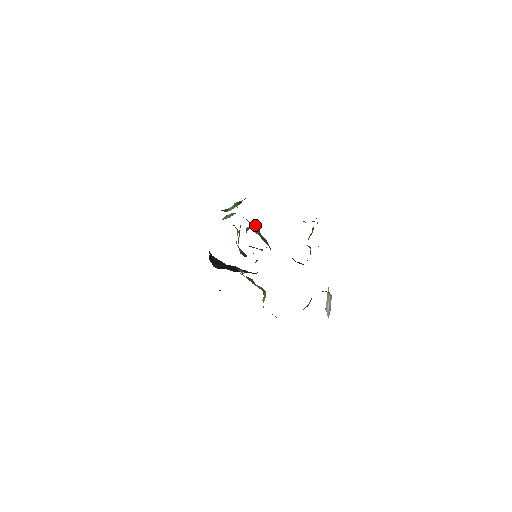
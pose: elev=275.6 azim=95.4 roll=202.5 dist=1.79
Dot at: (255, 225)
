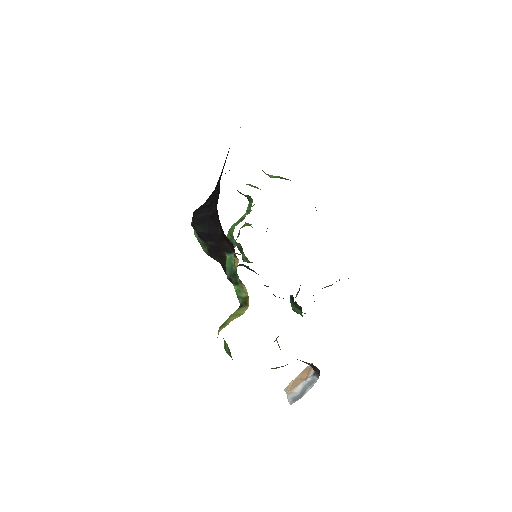
Dot at: occluded
